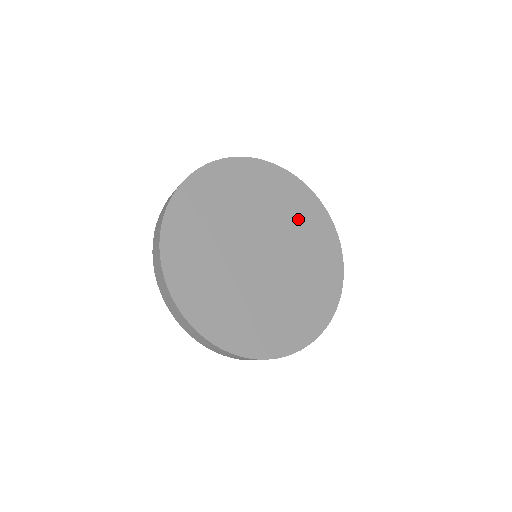
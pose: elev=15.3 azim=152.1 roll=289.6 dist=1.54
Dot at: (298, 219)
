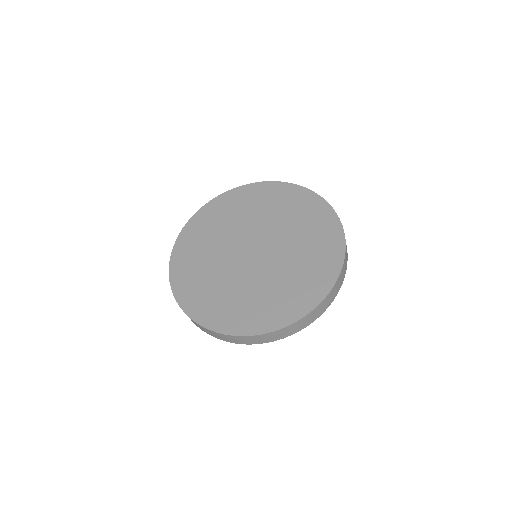
Dot at: (294, 216)
